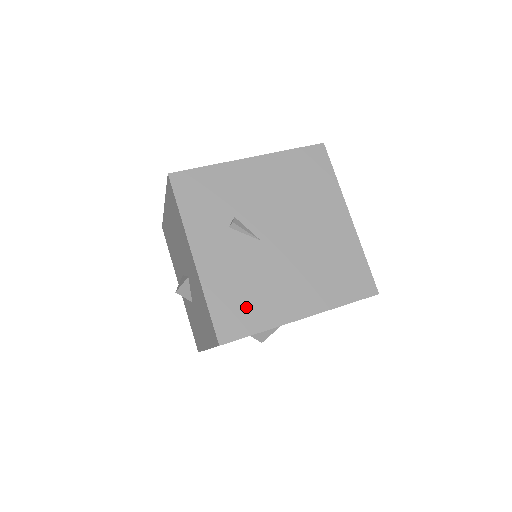
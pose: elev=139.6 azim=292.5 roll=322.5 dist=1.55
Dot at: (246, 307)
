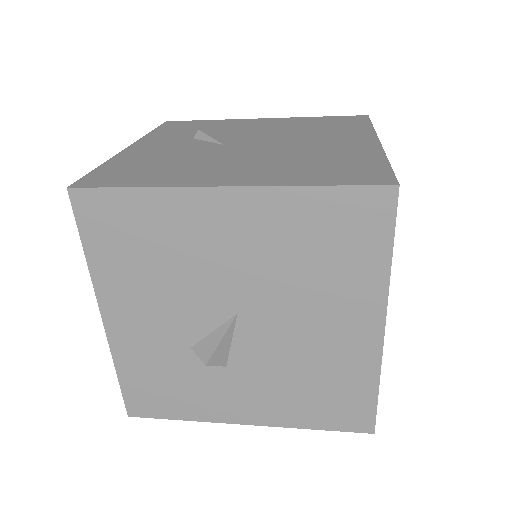
Dot at: (146, 172)
